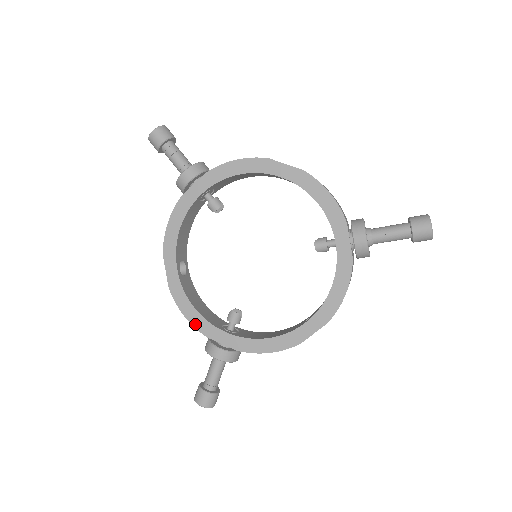
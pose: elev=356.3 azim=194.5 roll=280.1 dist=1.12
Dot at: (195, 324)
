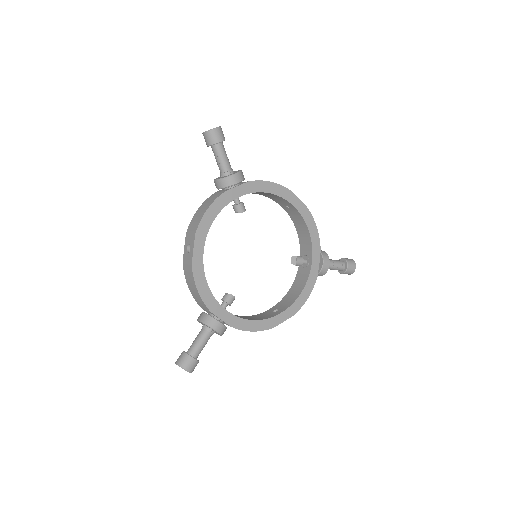
Dot at: (205, 300)
